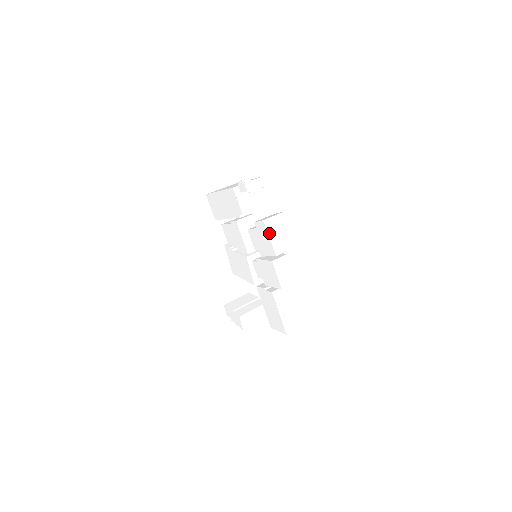
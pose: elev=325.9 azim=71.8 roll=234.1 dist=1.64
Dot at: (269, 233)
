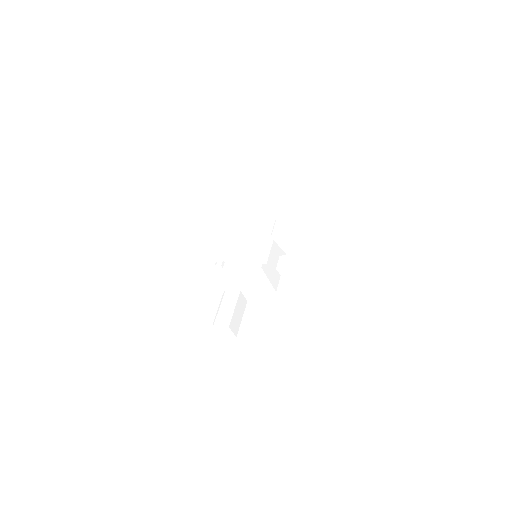
Dot at: (331, 231)
